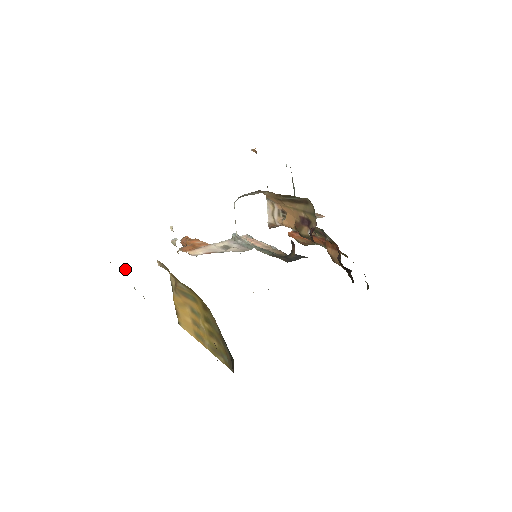
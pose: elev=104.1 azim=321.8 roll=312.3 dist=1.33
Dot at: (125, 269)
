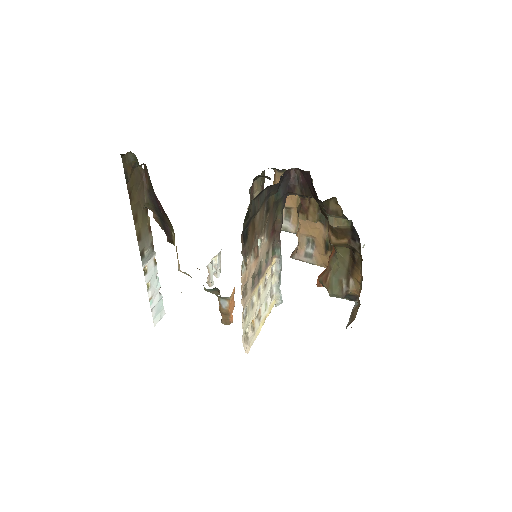
Dot at: occluded
